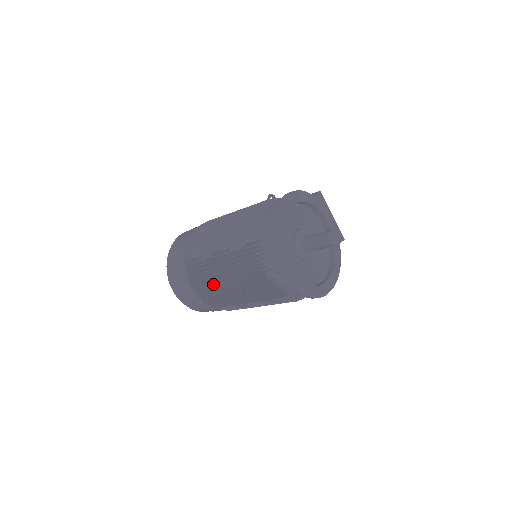
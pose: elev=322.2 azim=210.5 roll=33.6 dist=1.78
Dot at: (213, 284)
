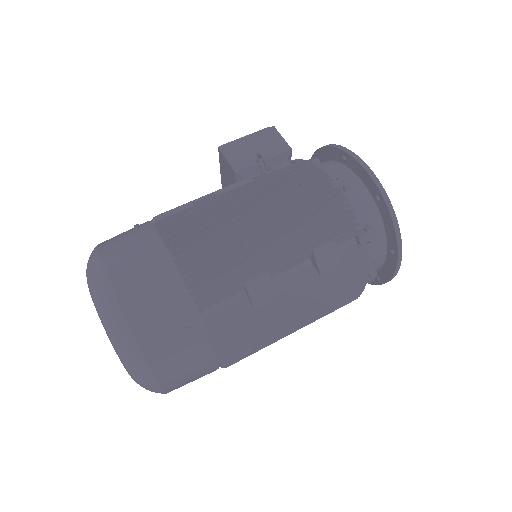
Dot at: (274, 335)
